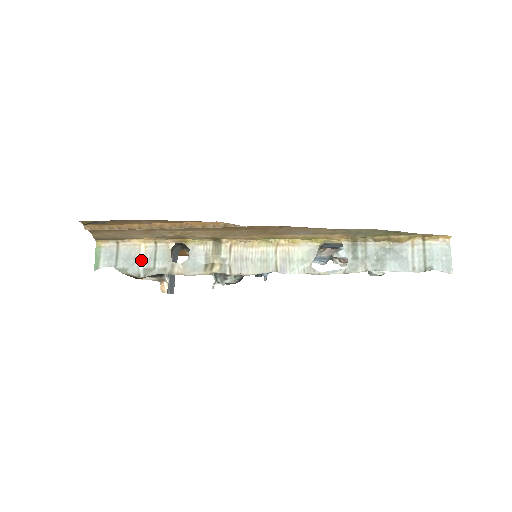
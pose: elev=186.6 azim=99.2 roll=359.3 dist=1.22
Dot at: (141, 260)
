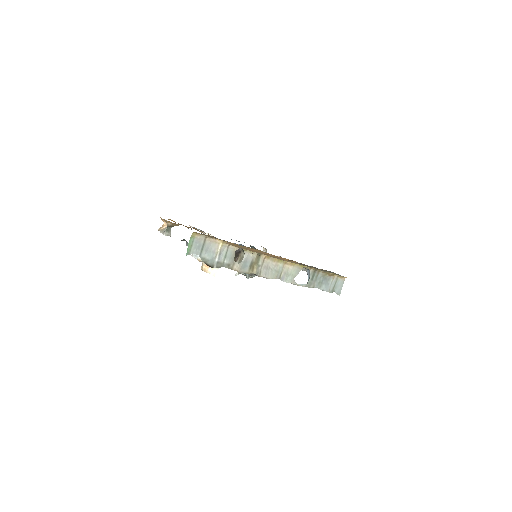
Dot at: (217, 255)
